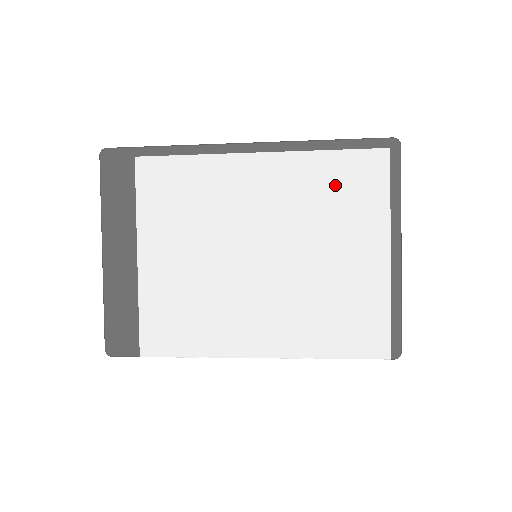
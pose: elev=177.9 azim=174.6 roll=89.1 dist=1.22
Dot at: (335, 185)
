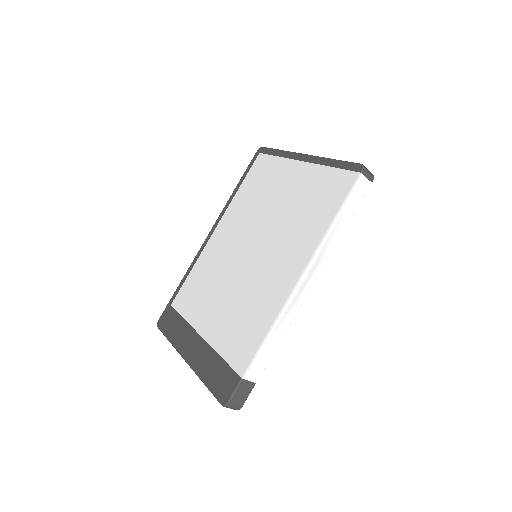
Dot at: (253, 188)
